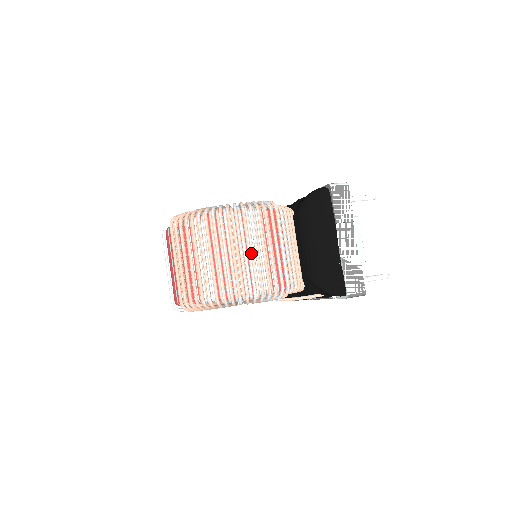
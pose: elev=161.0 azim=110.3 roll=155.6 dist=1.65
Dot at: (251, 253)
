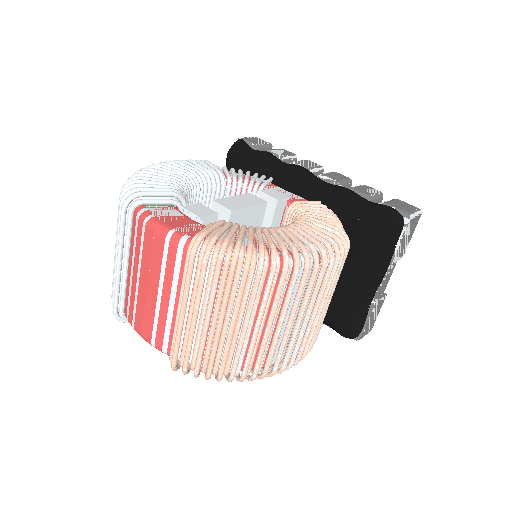
Dot at: (305, 317)
